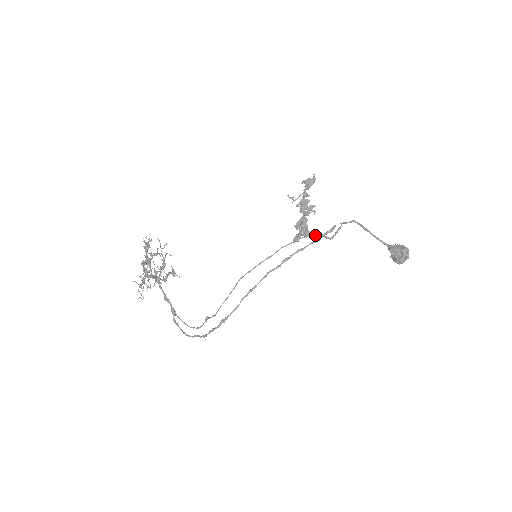
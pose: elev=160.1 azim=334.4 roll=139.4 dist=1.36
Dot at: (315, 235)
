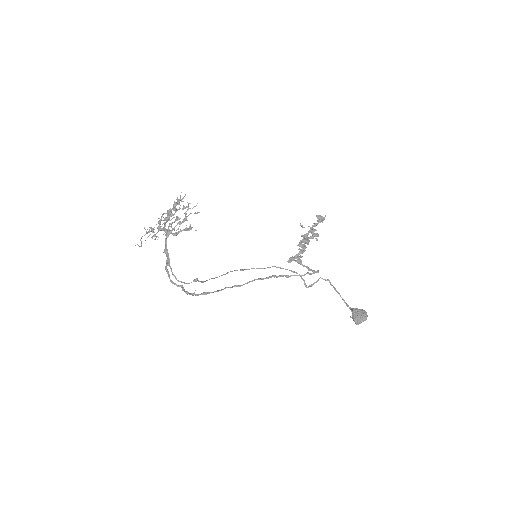
Dot at: (305, 266)
